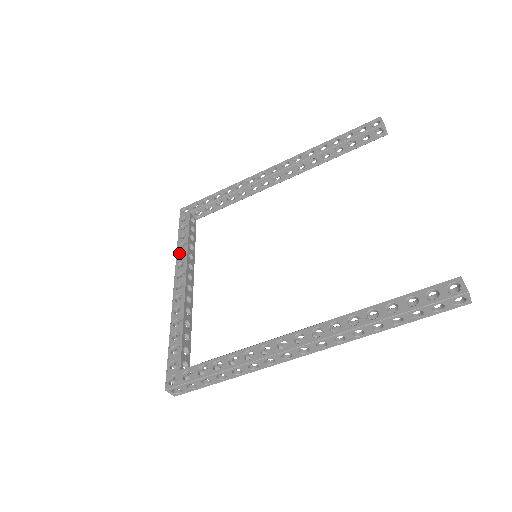
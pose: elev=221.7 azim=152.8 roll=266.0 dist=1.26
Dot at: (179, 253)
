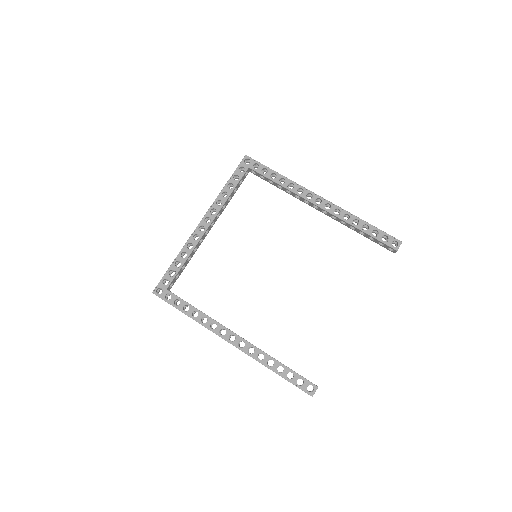
Dot at: (219, 199)
